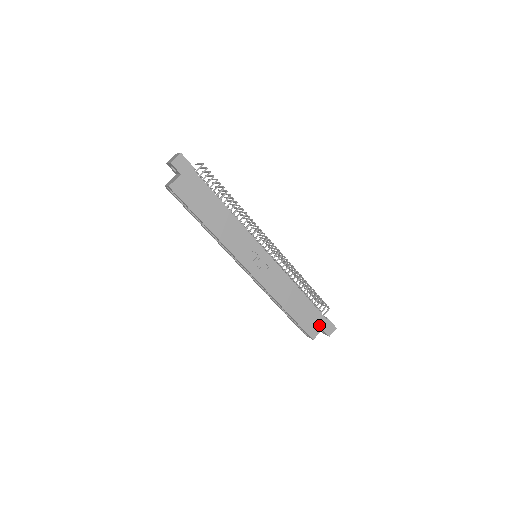
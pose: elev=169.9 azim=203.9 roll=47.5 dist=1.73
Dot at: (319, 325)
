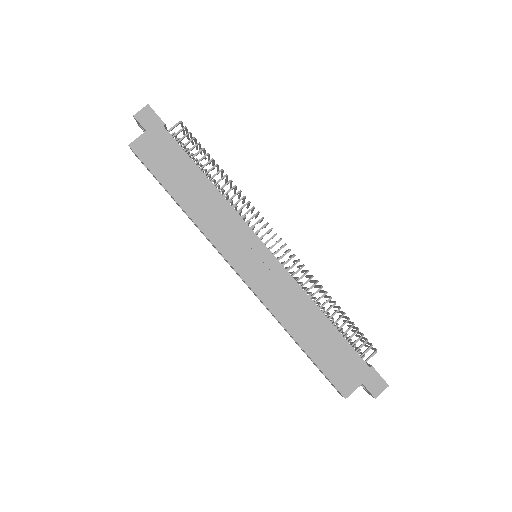
Dot at: (356, 375)
